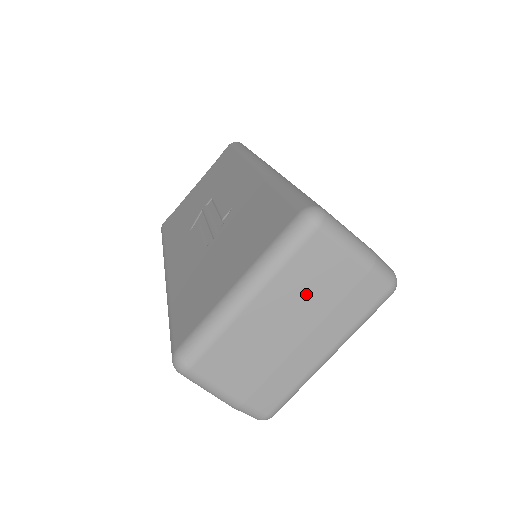
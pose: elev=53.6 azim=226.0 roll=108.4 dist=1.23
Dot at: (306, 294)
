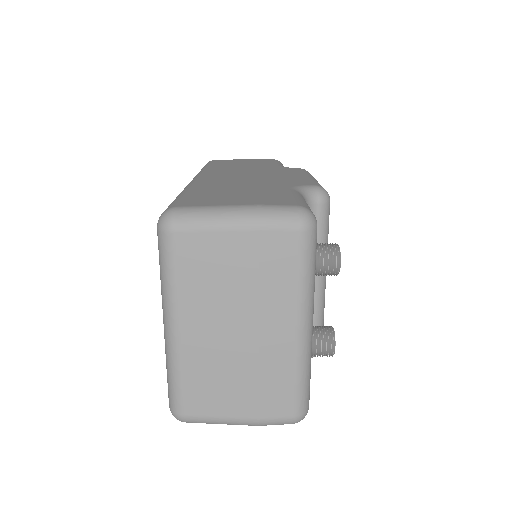
Dot at: (219, 292)
